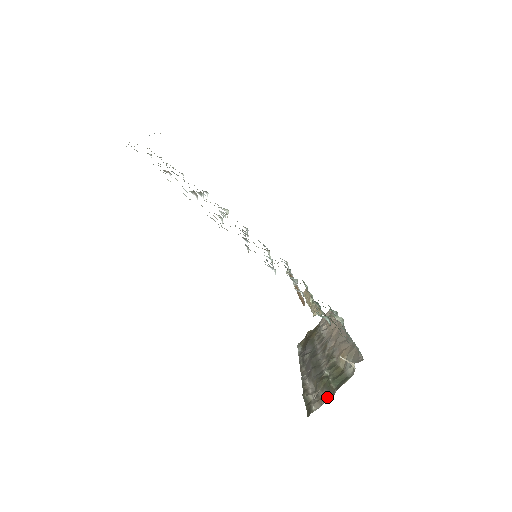
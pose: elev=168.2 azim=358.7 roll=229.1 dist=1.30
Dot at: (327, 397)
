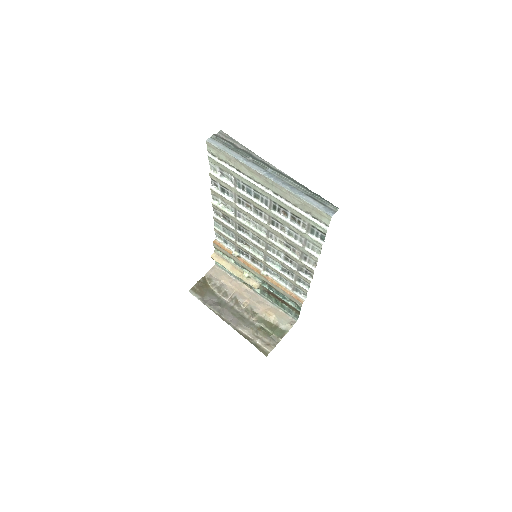
Dot at: (275, 343)
